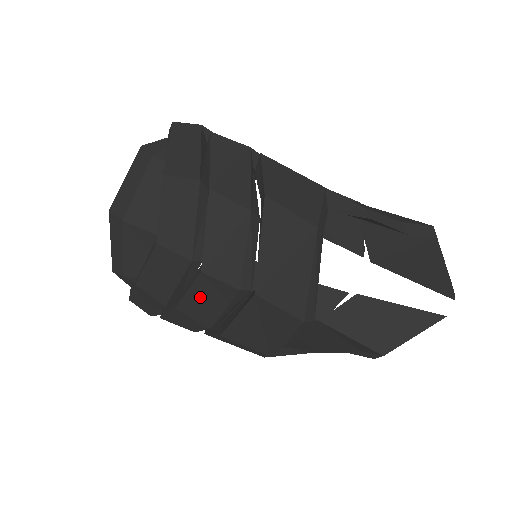
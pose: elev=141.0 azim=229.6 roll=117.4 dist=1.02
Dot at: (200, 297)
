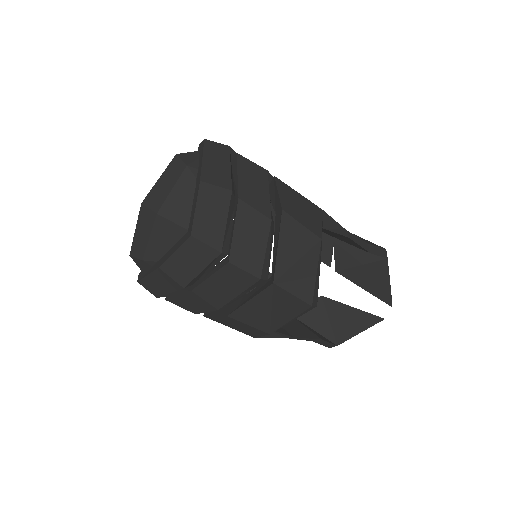
Dot at: (219, 283)
